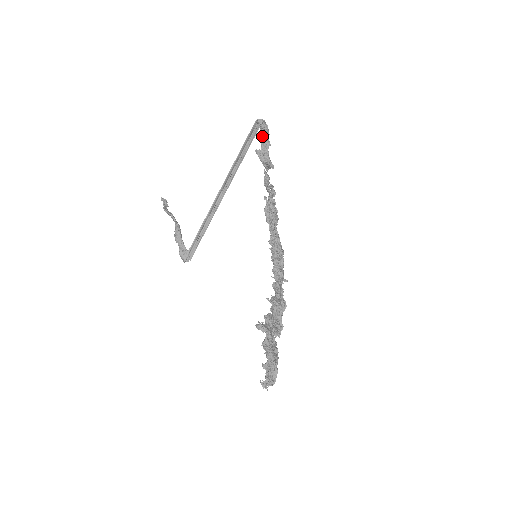
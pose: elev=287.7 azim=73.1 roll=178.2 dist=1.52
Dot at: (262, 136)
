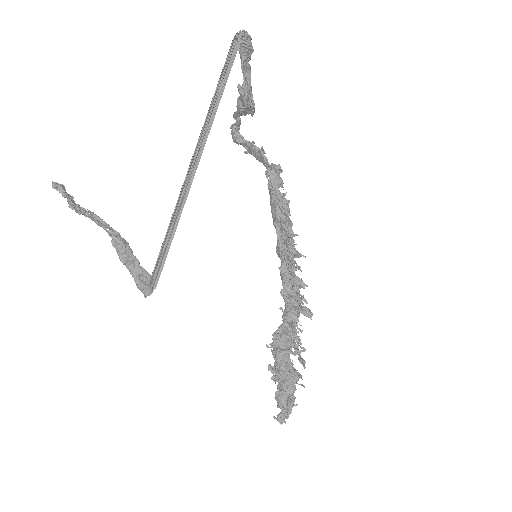
Dot at: (244, 61)
